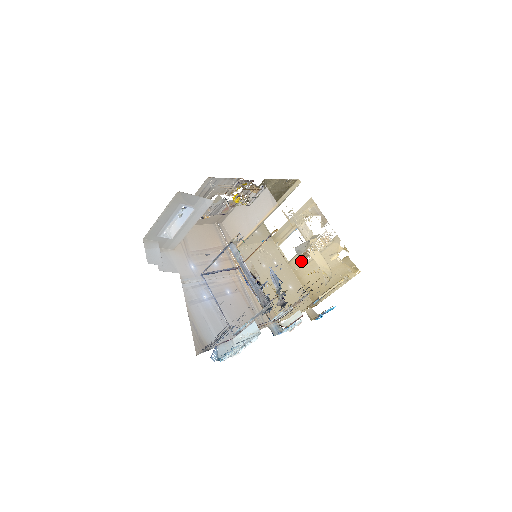
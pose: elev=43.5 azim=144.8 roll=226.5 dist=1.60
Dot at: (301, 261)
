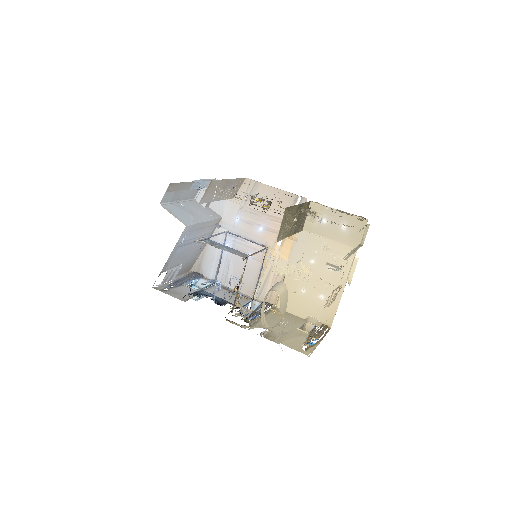
Dot at: occluded
